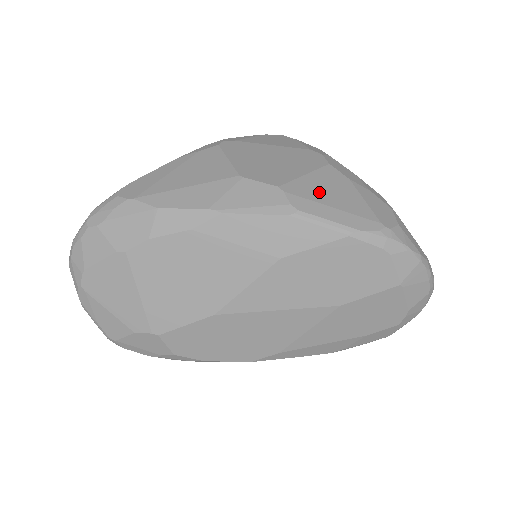
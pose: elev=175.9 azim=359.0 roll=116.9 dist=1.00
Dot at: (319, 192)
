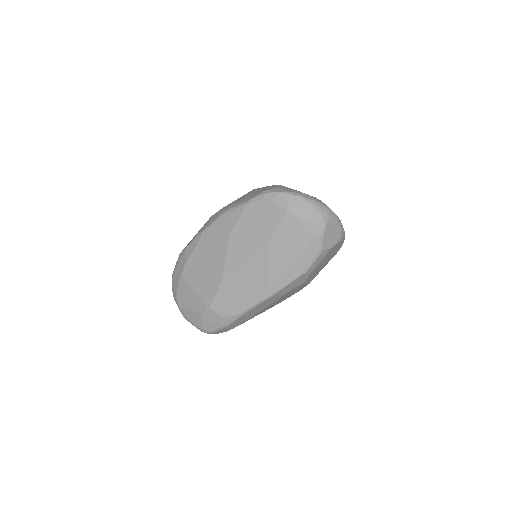
Dot at: (240, 199)
